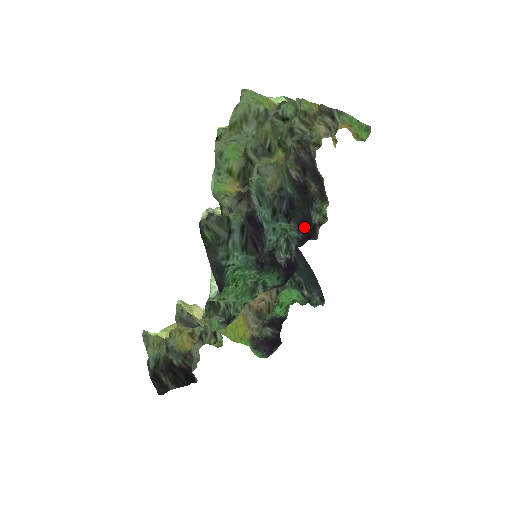
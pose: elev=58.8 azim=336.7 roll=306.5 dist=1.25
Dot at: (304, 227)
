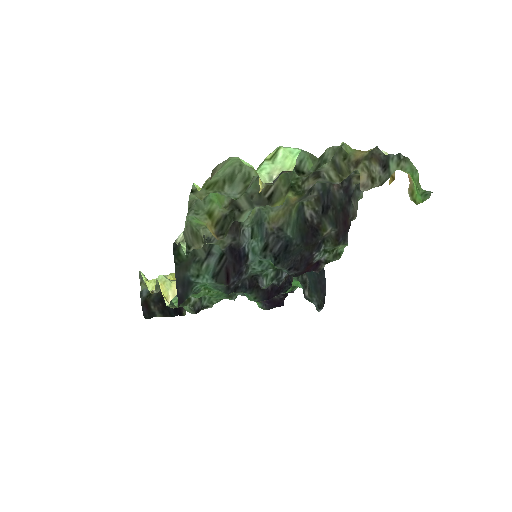
Dot at: (297, 268)
